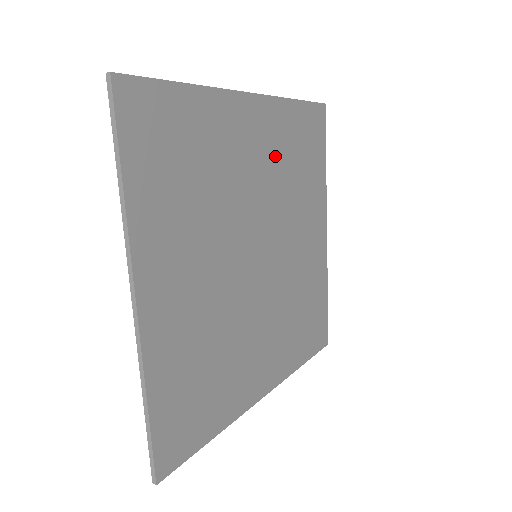
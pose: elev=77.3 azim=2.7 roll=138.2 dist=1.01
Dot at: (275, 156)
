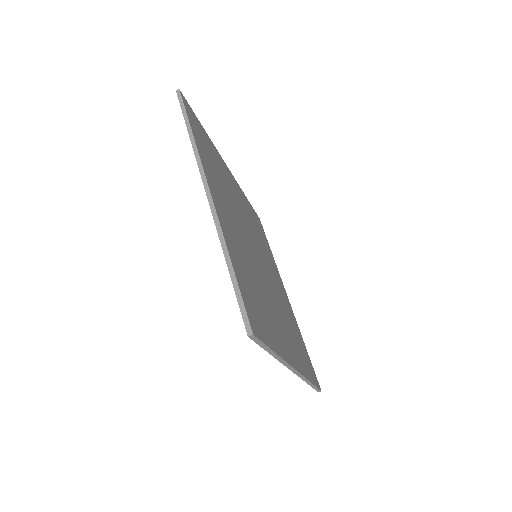
Dot at: (222, 192)
